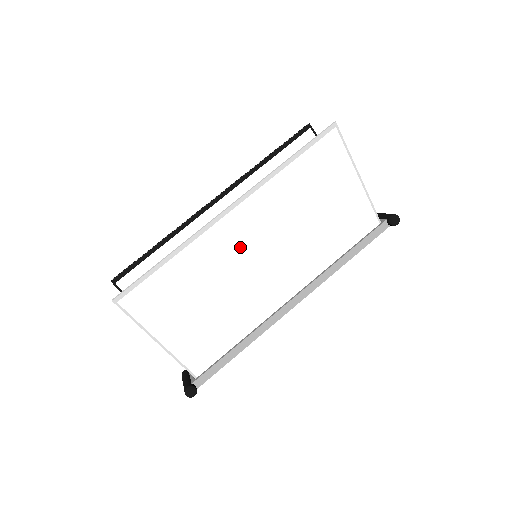
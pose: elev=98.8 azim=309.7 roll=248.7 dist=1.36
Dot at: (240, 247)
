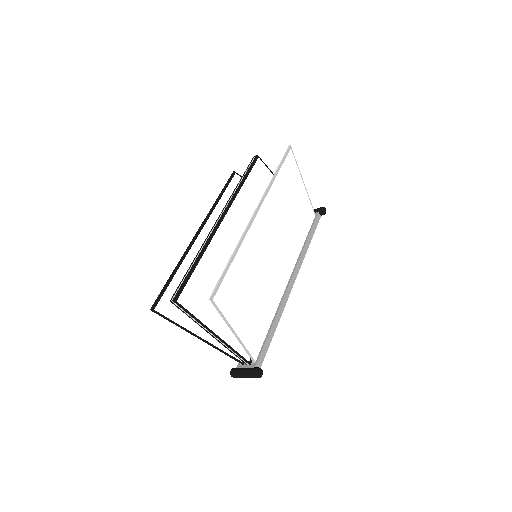
Dot at: (264, 242)
